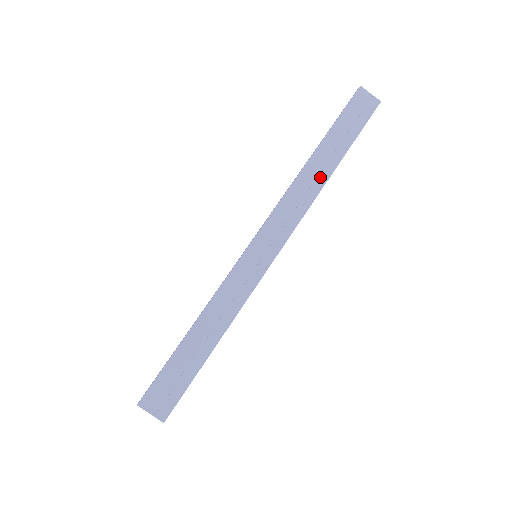
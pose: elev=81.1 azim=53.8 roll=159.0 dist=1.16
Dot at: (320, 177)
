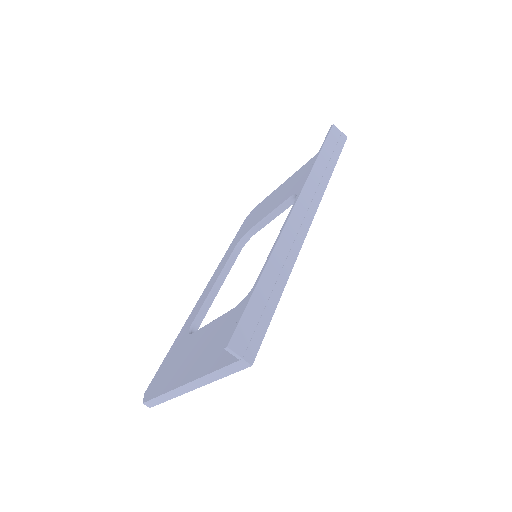
Dot at: (324, 178)
